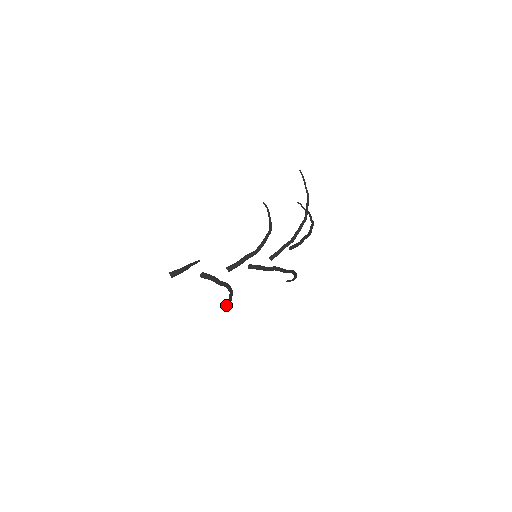
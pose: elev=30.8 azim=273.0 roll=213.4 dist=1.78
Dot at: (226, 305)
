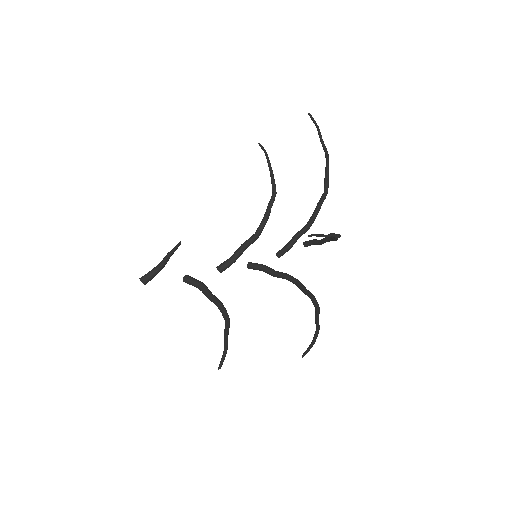
Dot at: (220, 361)
